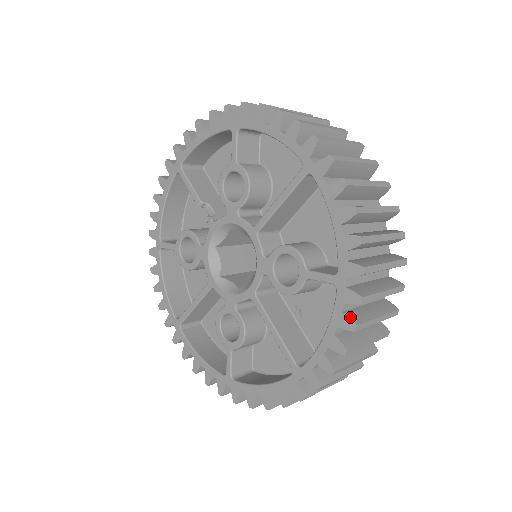
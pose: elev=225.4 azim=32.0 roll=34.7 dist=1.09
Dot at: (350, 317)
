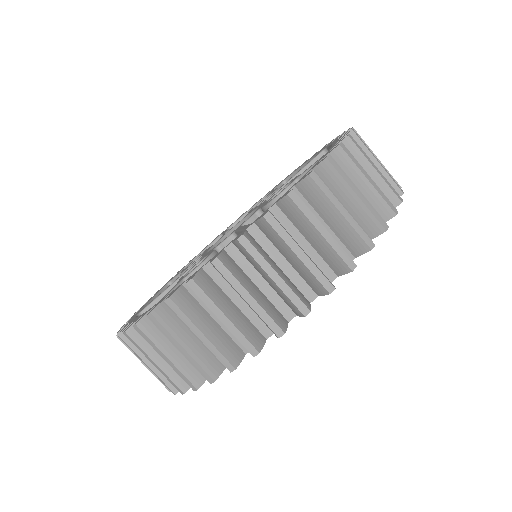
Dot at: occluded
